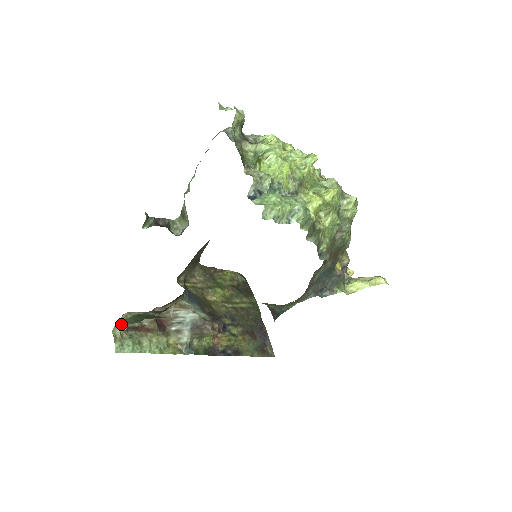
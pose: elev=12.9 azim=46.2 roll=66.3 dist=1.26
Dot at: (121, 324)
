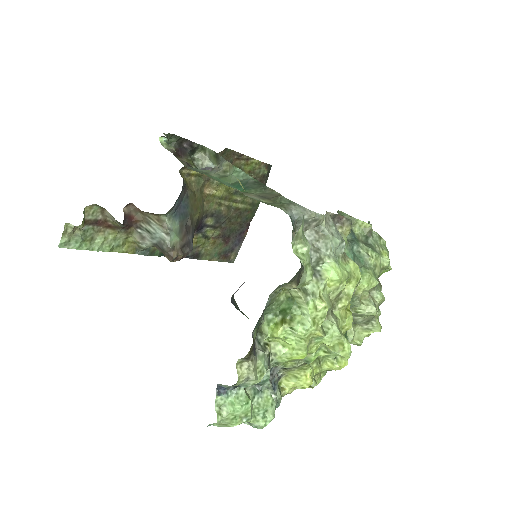
Dot at: (77, 226)
